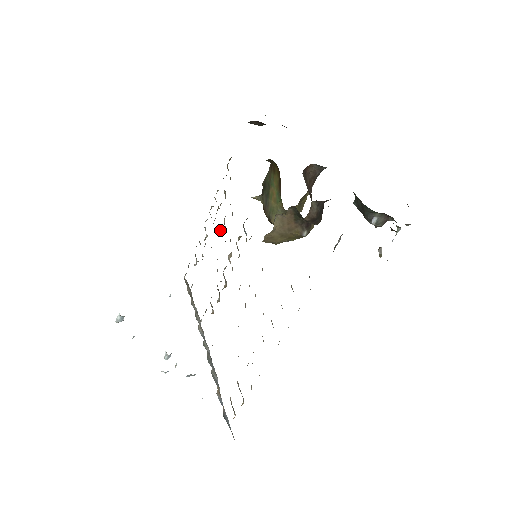
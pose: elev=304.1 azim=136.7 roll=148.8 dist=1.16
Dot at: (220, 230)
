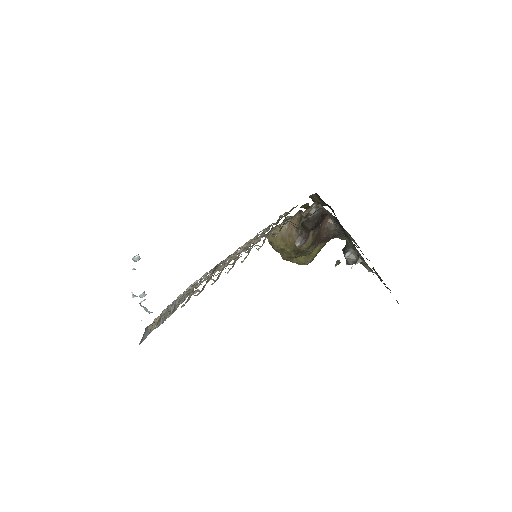
Dot at: (245, 246)
